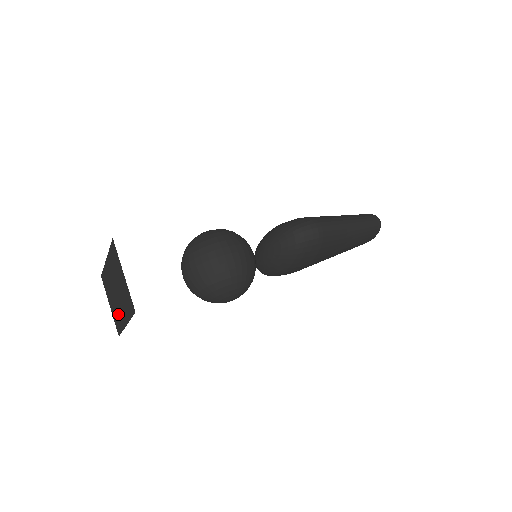
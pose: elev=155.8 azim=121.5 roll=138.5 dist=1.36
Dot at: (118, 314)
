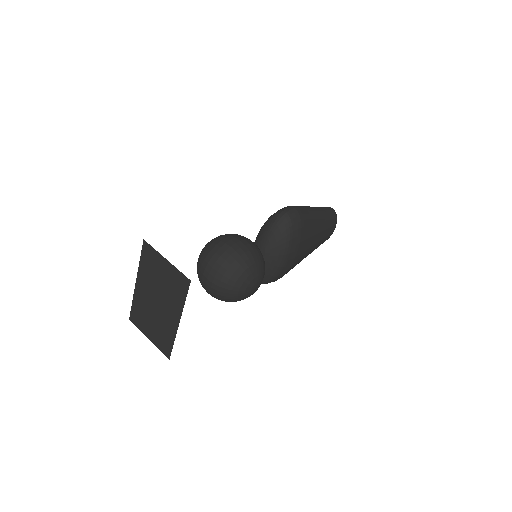
Dot at: (164, 328)
